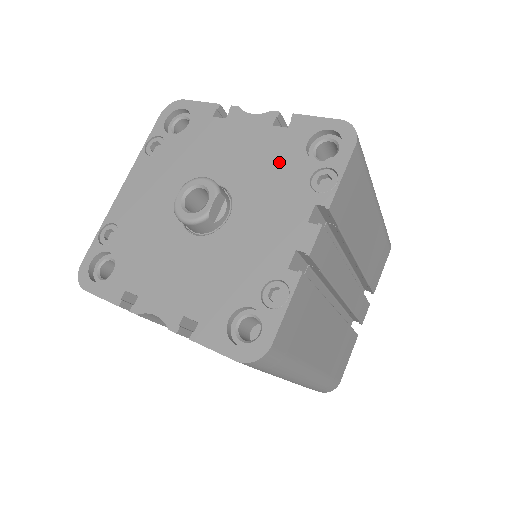
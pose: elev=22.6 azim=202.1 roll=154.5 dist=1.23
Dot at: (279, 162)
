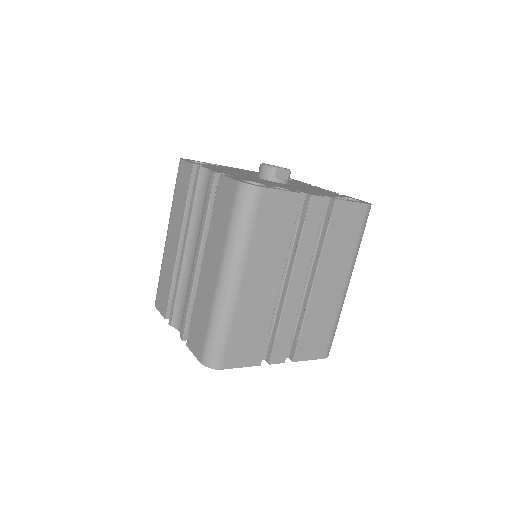
Dot at: (325, 192)
